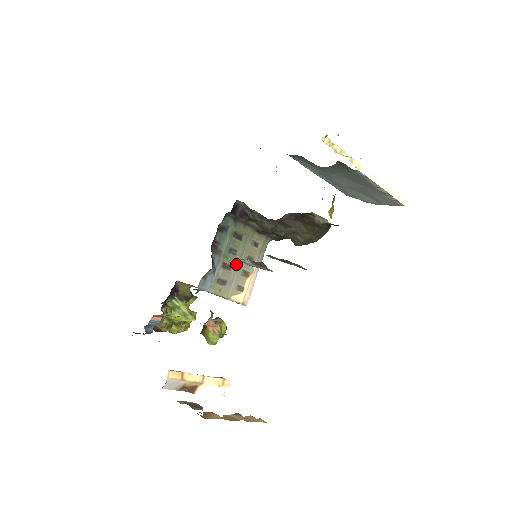
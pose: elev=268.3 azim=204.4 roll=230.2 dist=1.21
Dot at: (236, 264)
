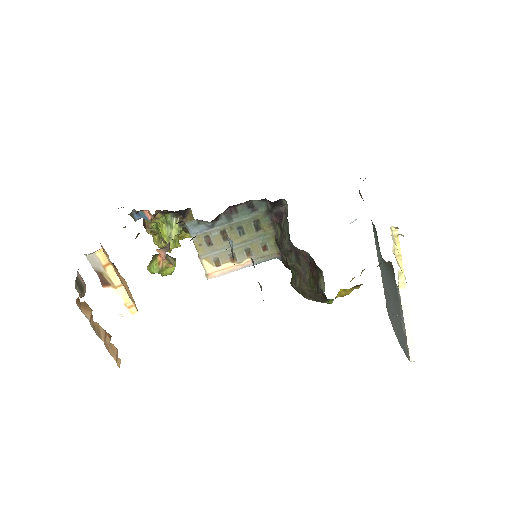
Dot at: (233, 242)
